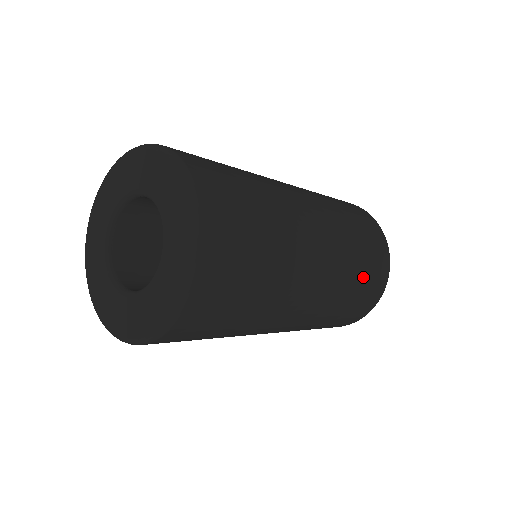
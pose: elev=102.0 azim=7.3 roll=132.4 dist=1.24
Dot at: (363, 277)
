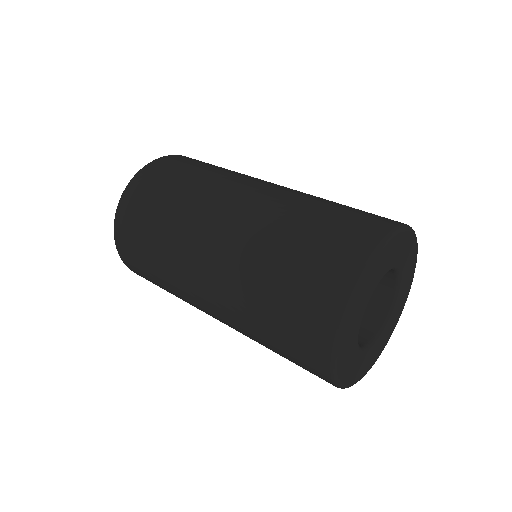
Dot at: (306, 235)
